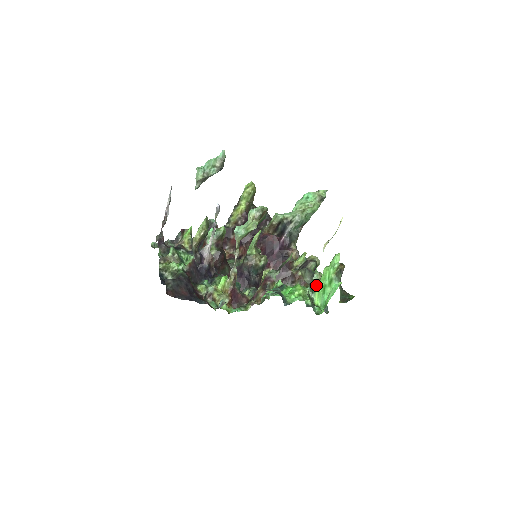
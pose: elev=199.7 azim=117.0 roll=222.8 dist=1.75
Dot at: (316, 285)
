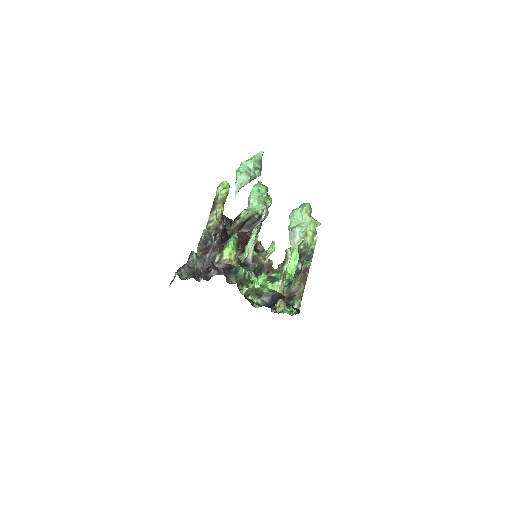
Dot at: (287, 268)
